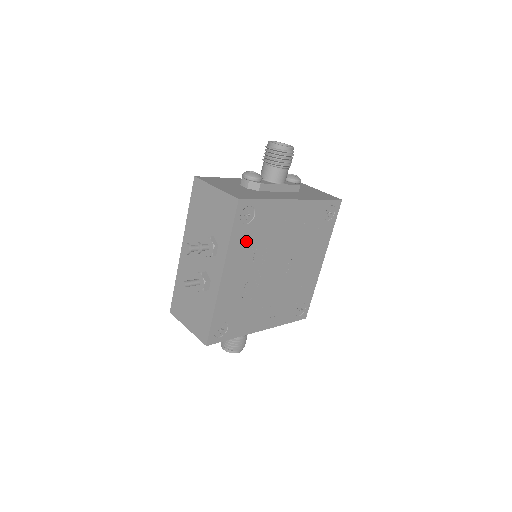
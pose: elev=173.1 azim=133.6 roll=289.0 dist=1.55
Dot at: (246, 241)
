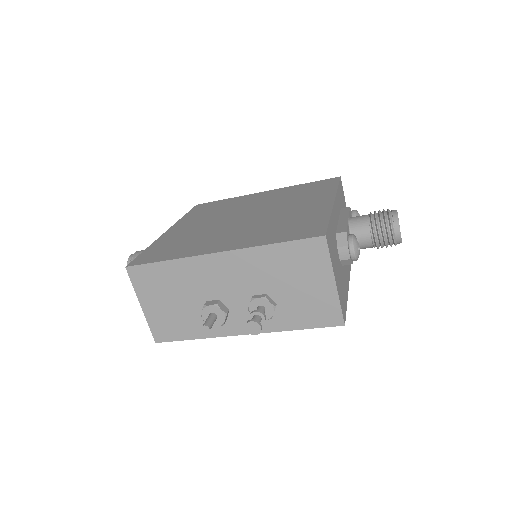
Dot at: occluded
